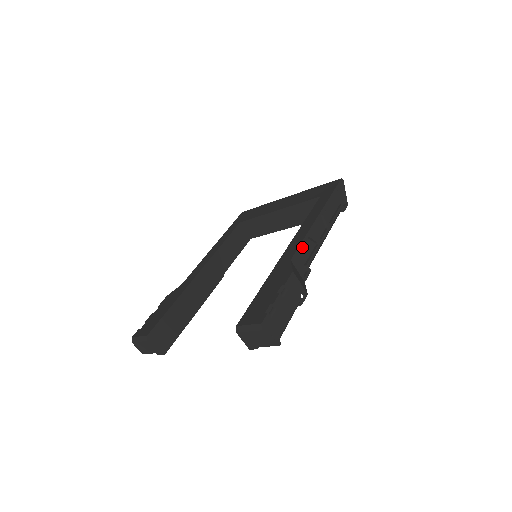
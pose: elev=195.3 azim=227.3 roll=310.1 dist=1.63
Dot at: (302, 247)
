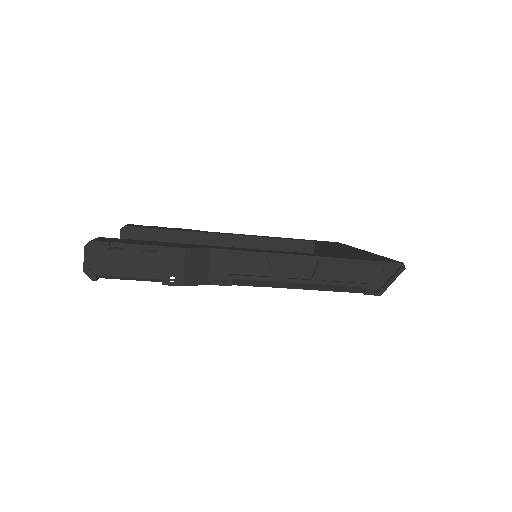
Dot at: (248, 258)
